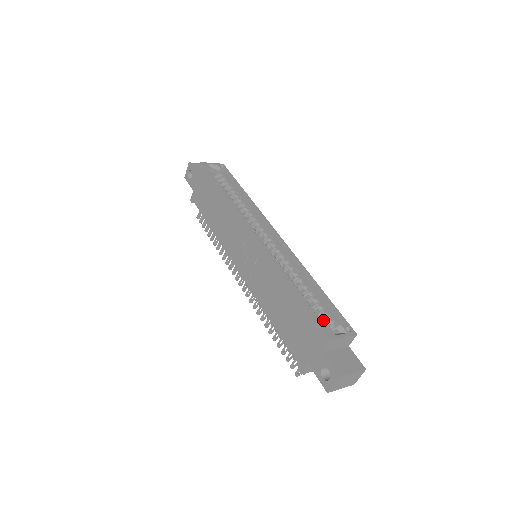
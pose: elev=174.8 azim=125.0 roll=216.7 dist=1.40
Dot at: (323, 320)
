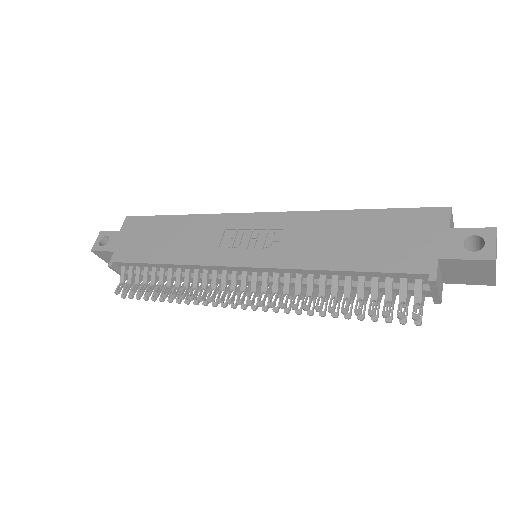
Dot at: occluded
